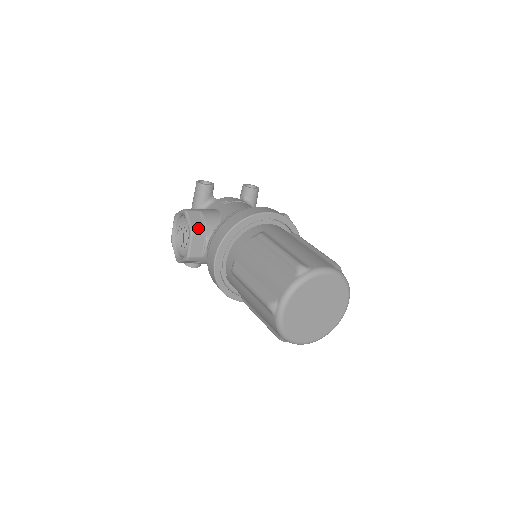
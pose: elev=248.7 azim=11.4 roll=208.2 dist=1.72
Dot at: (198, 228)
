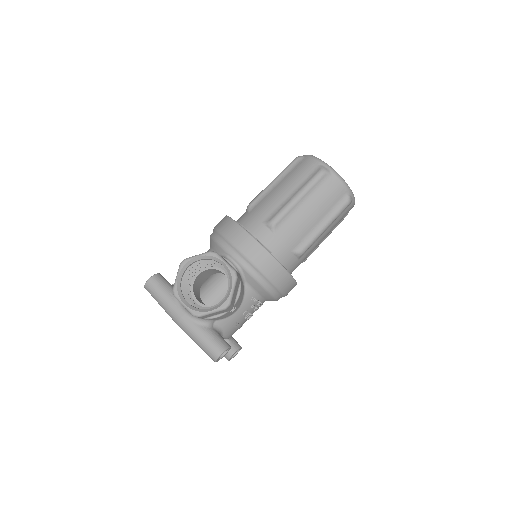
Dot at: occluded
